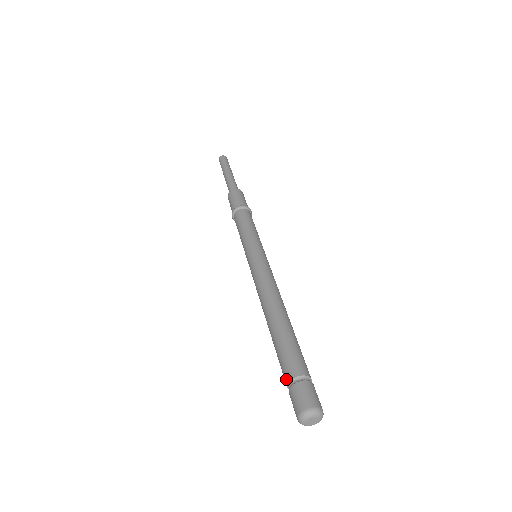
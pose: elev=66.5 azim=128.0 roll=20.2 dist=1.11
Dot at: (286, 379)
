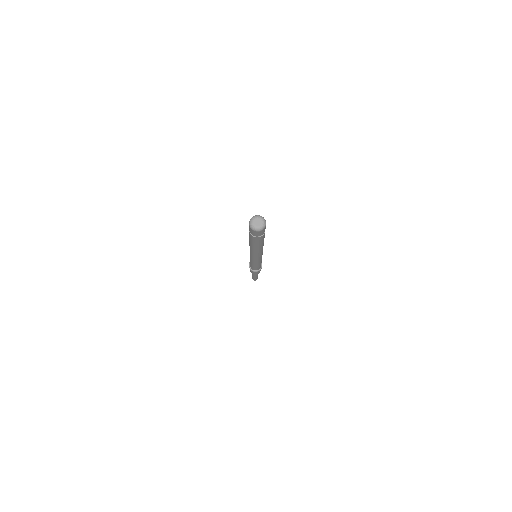
Dot at: occluded
